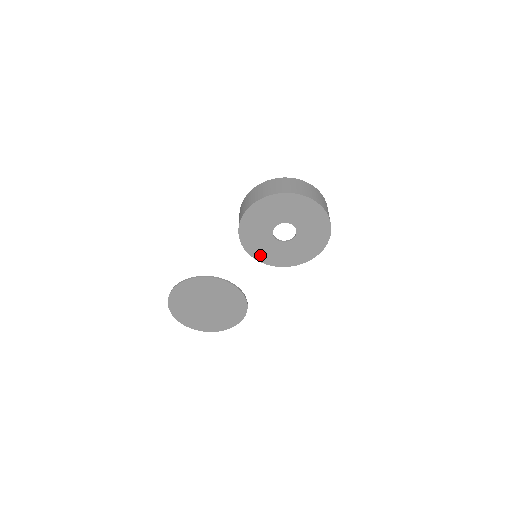
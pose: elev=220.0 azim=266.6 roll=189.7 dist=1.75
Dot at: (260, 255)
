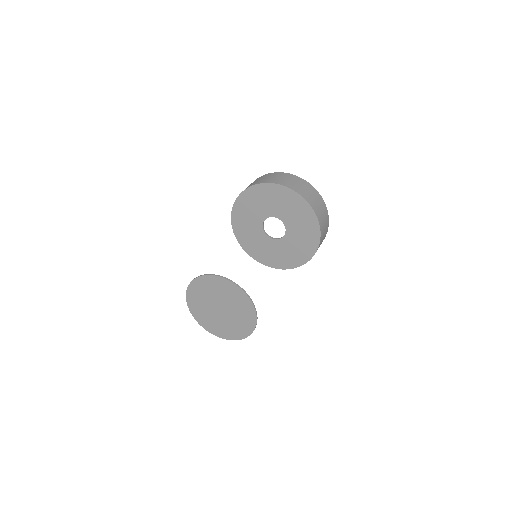
Dot at: (256, 254)
